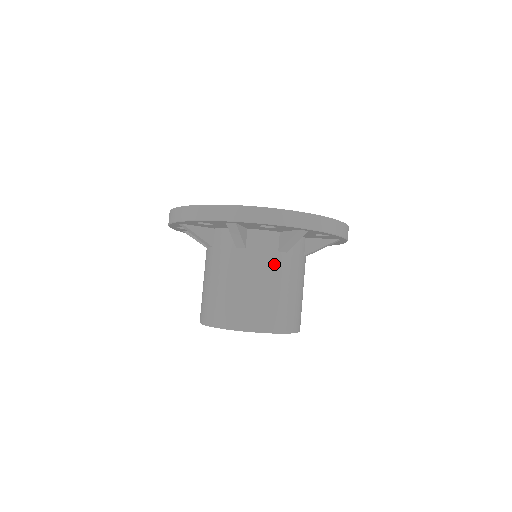
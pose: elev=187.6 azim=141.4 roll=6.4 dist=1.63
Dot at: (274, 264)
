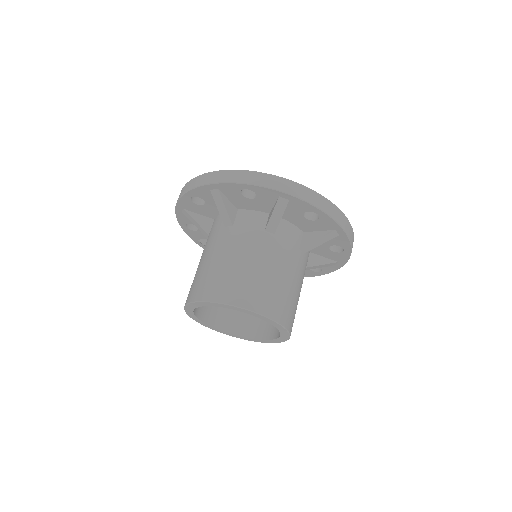
Dot at: (258, 241)
